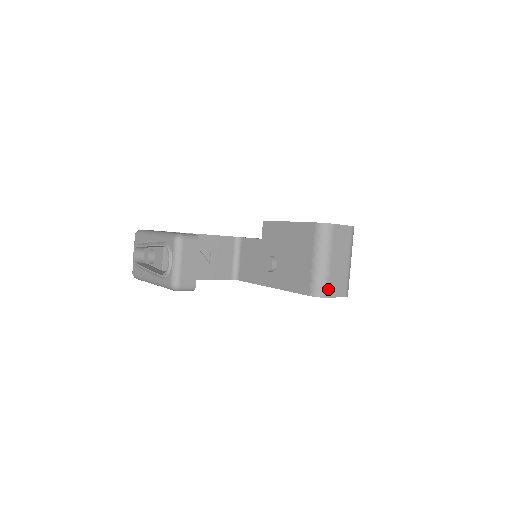
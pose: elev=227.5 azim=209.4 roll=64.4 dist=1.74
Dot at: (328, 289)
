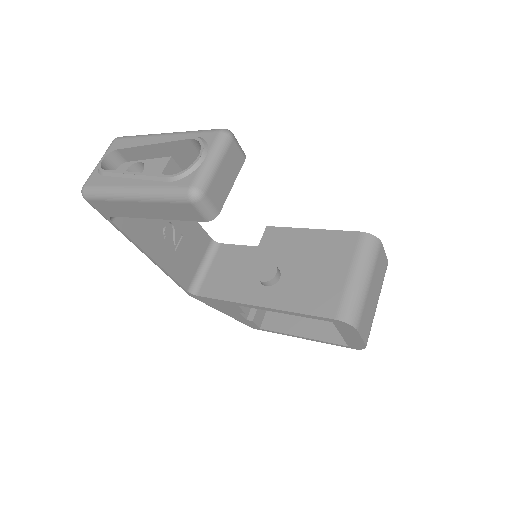
Dot at: (360, 319)
